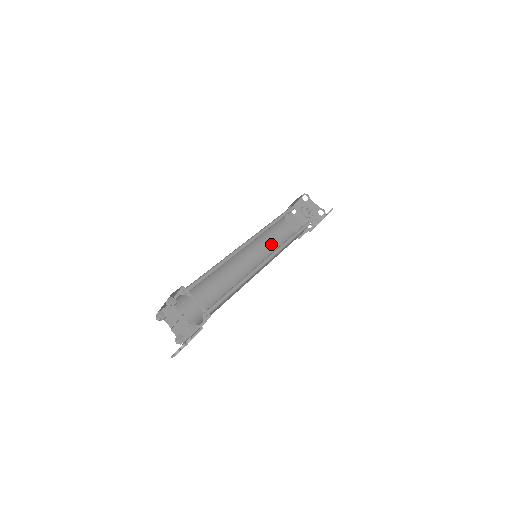
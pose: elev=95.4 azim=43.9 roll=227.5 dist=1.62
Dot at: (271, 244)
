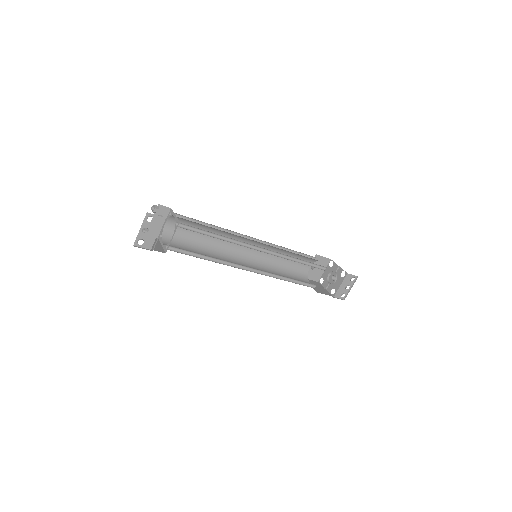
Dot at: occluded
